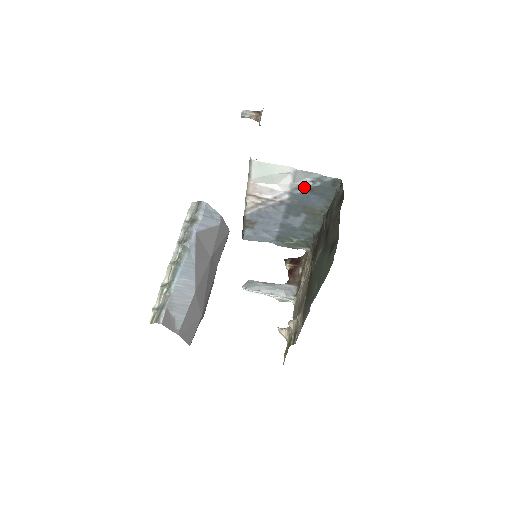
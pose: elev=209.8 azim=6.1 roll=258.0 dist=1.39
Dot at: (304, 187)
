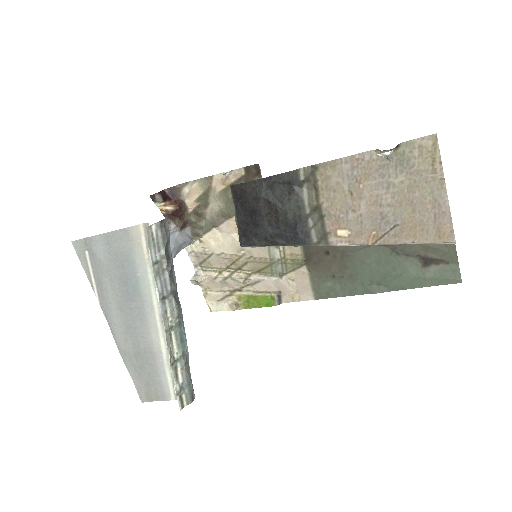
Dot at: occluded
